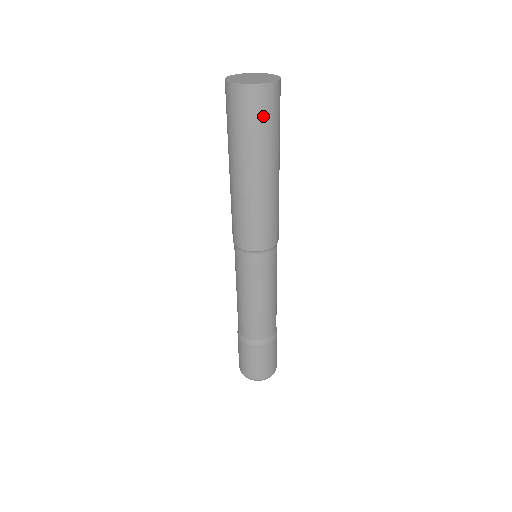
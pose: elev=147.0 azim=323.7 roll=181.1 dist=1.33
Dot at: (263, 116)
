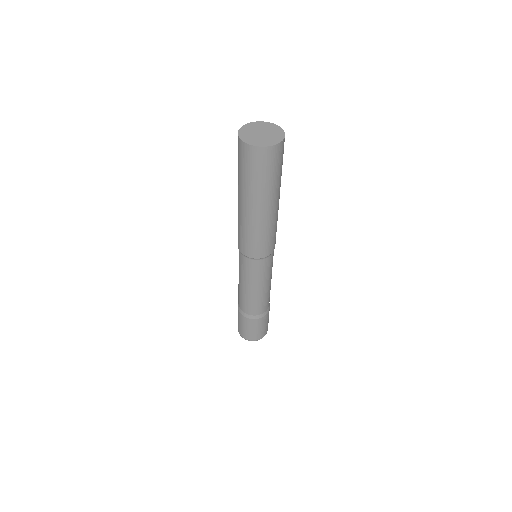
Dot at: (255, 168)
